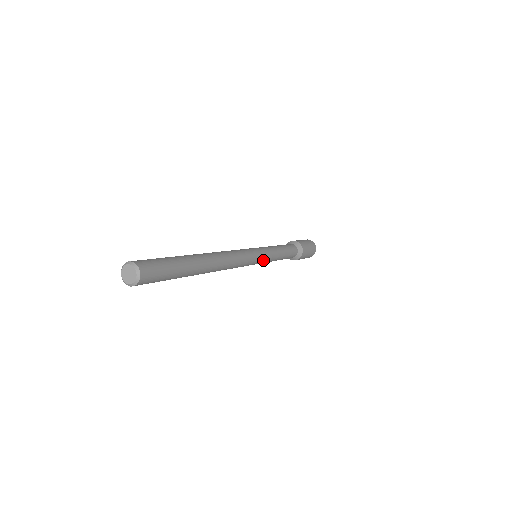
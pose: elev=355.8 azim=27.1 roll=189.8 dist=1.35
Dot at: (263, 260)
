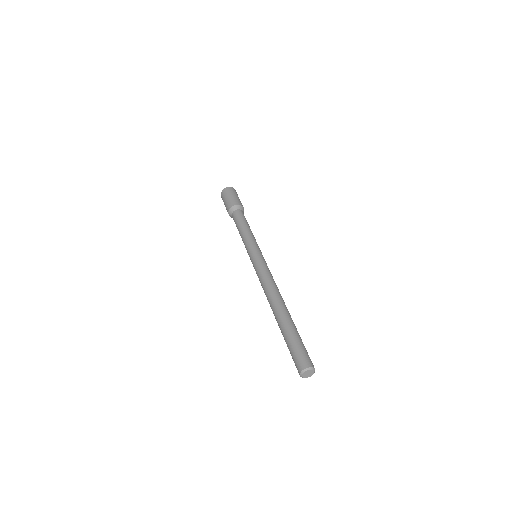
Dot at: occluded
